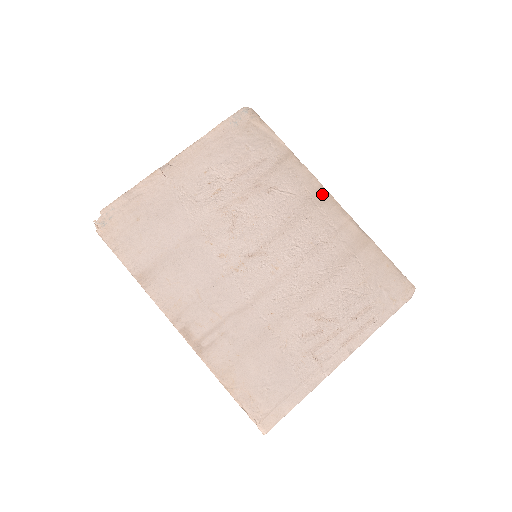
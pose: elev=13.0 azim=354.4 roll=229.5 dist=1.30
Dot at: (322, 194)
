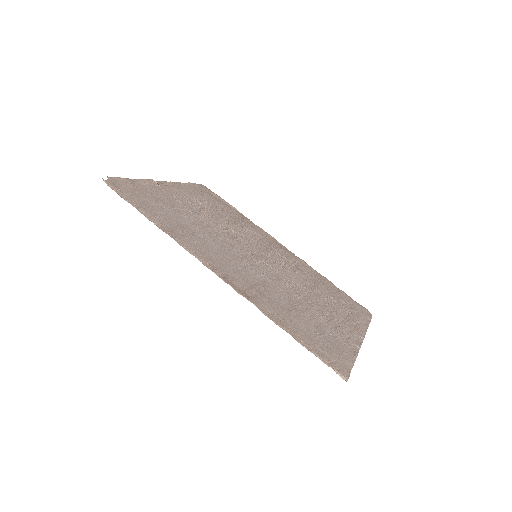
Dot at: (279, 244)
